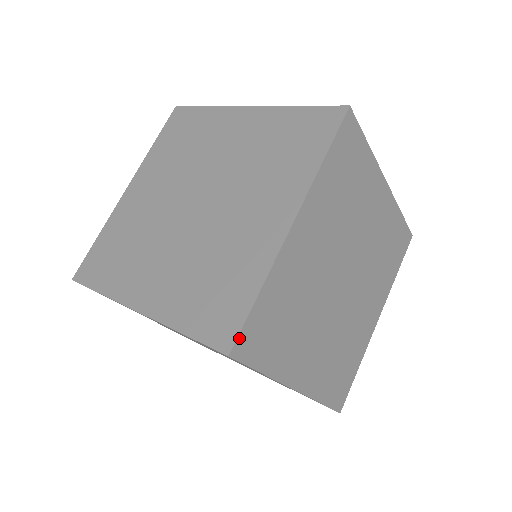
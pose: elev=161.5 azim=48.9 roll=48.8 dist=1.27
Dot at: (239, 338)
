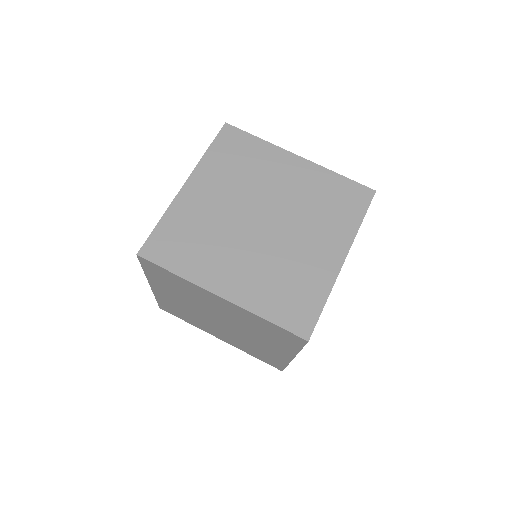
Dot at: (313, 330)
